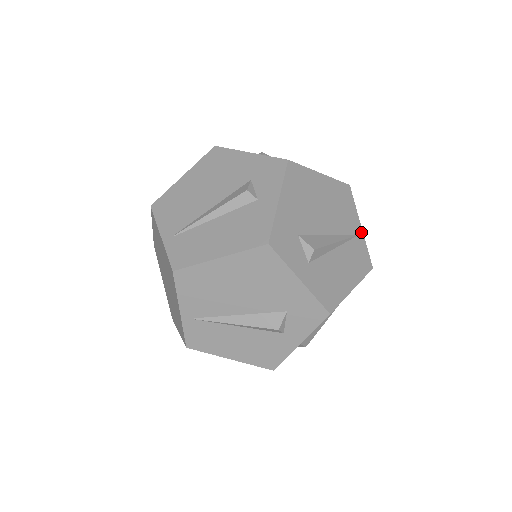
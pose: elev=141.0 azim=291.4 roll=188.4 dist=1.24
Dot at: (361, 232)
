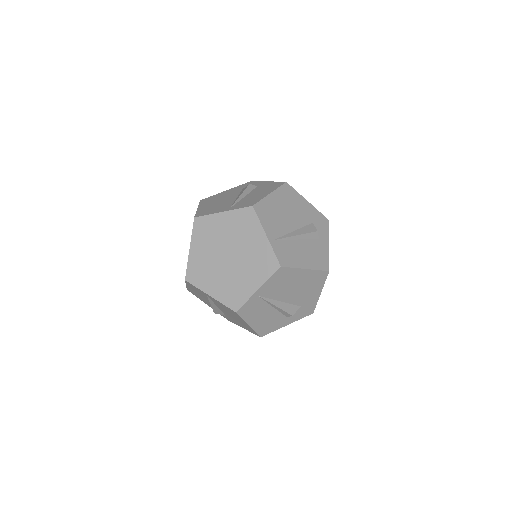
Dot at: occluded
